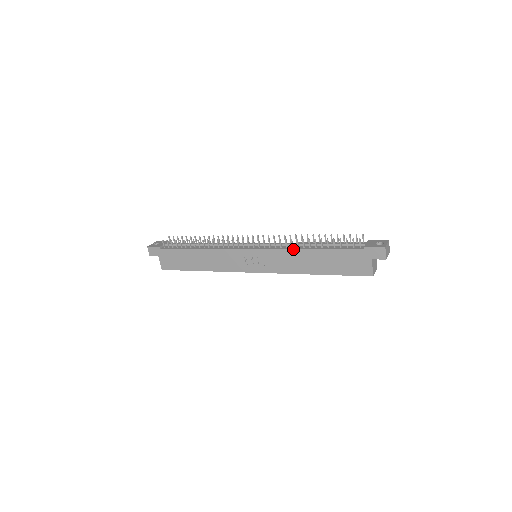
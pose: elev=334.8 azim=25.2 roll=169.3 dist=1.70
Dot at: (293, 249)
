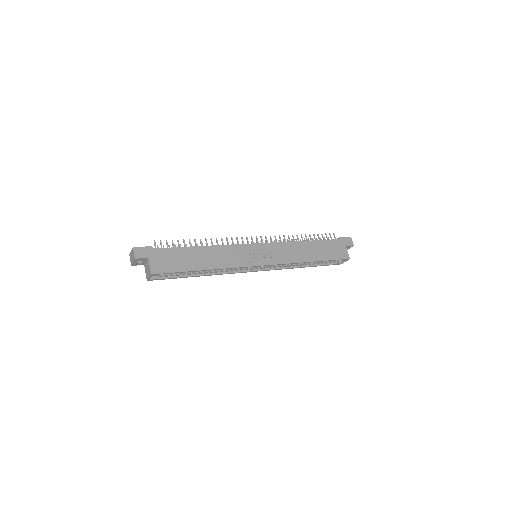
Dot at: (293, 241)
